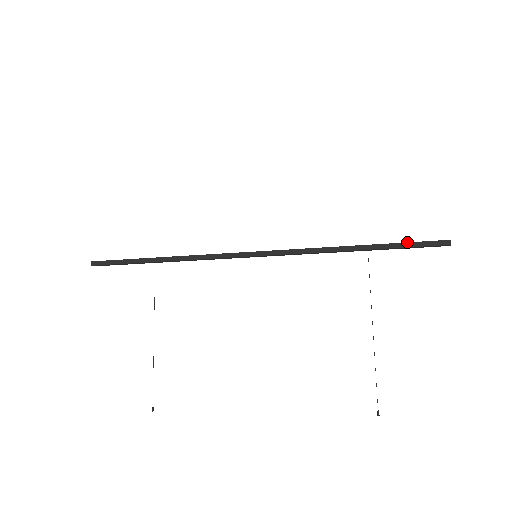
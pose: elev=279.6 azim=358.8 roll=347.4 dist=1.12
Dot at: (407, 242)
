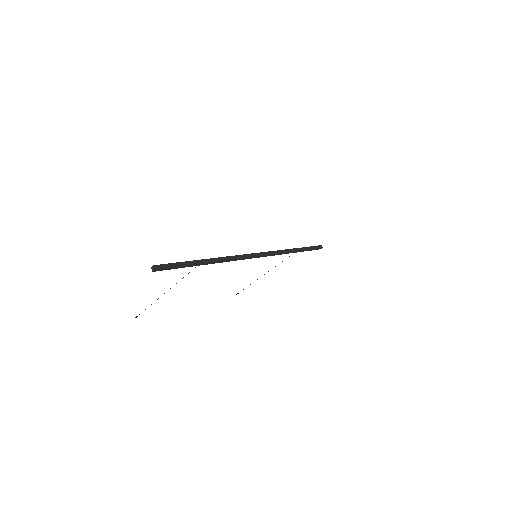
Dot at: (312, 249)
